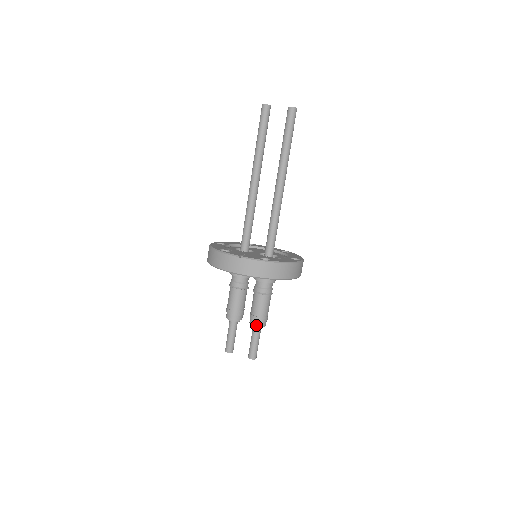
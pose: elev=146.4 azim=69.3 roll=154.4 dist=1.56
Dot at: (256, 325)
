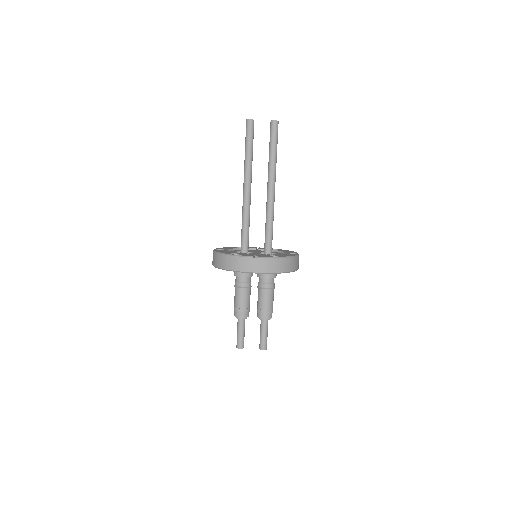
Dot at: (265, 318)
